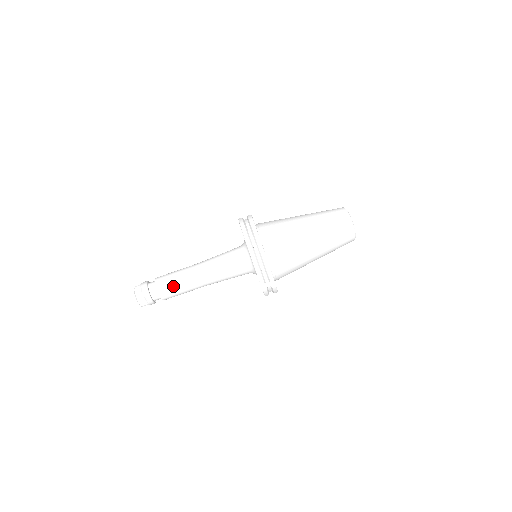
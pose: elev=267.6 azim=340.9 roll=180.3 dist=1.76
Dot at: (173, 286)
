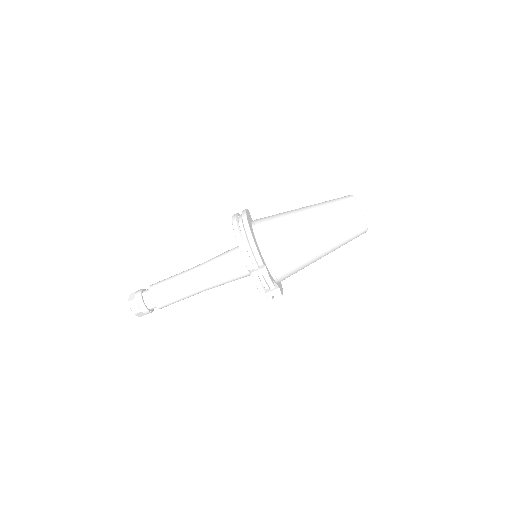
Dot at: (165, 288)
